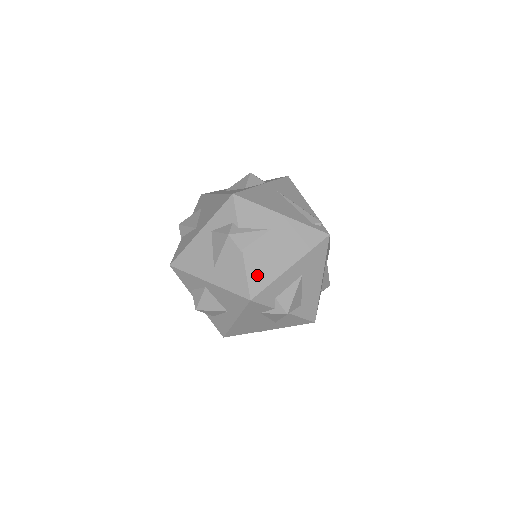
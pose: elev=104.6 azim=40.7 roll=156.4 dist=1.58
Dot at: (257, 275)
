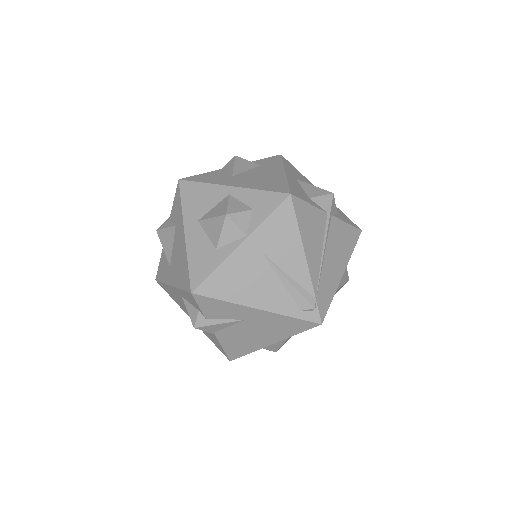
Dot at: (234, 348)
